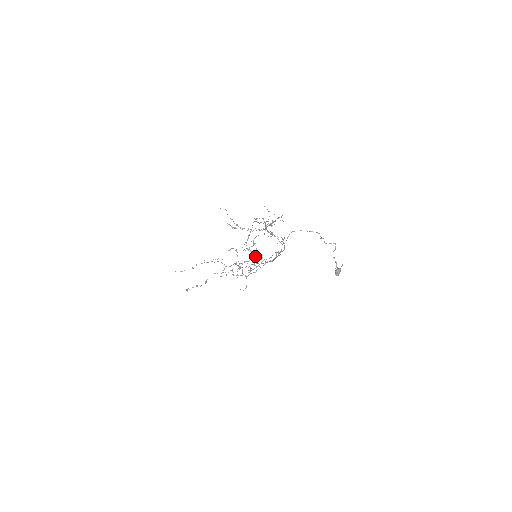
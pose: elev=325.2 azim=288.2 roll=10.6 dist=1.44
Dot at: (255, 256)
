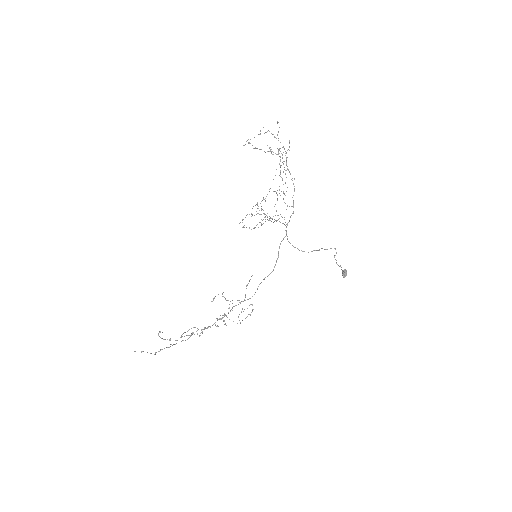
Dot at: (244, 299)
